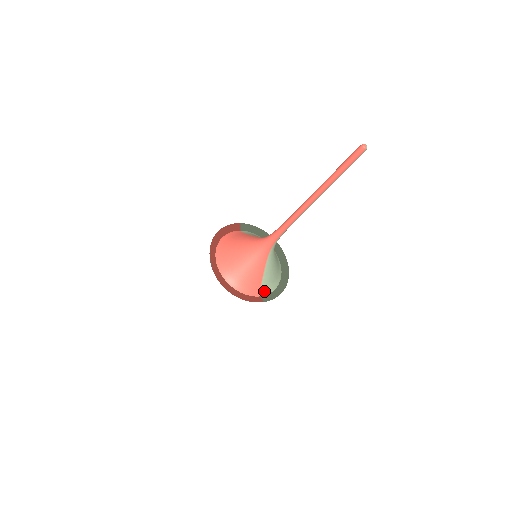
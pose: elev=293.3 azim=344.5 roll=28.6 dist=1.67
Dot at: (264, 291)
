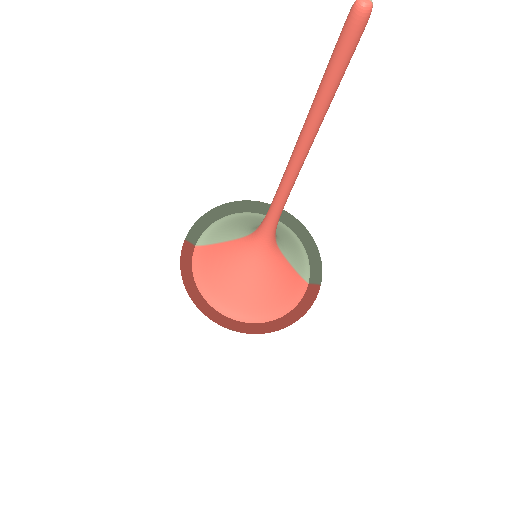
Dot at: (305, 273)
